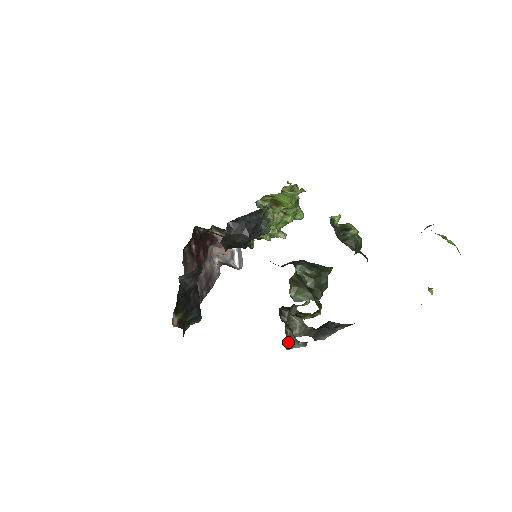
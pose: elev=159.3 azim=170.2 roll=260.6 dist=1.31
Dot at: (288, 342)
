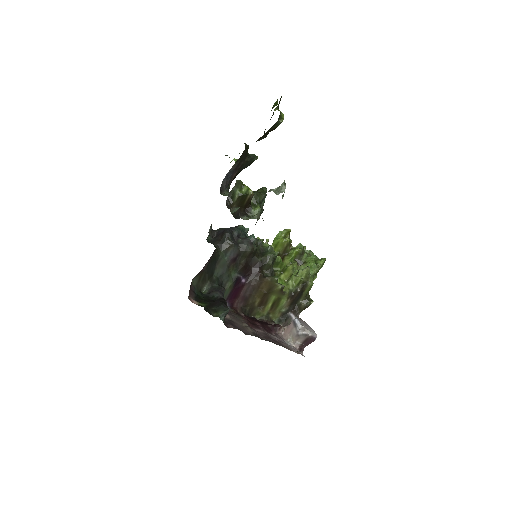
Dot at: (233, 211)
